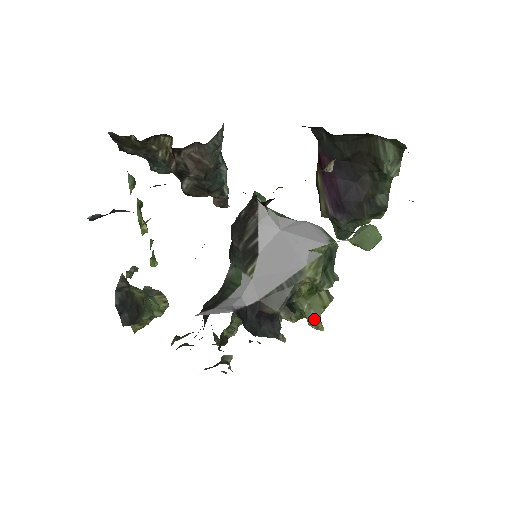
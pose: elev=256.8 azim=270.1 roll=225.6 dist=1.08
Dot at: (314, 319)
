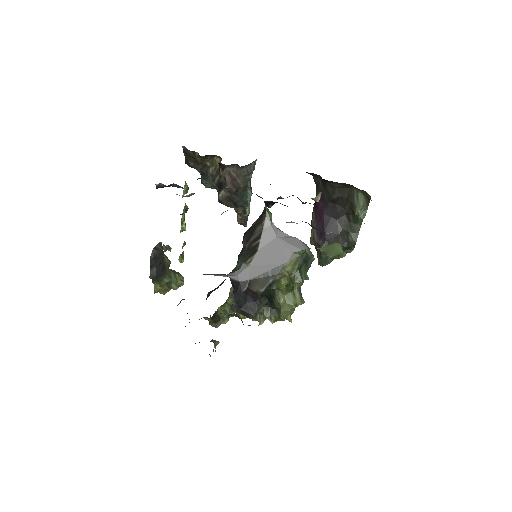
Dot at: (286, 311)
